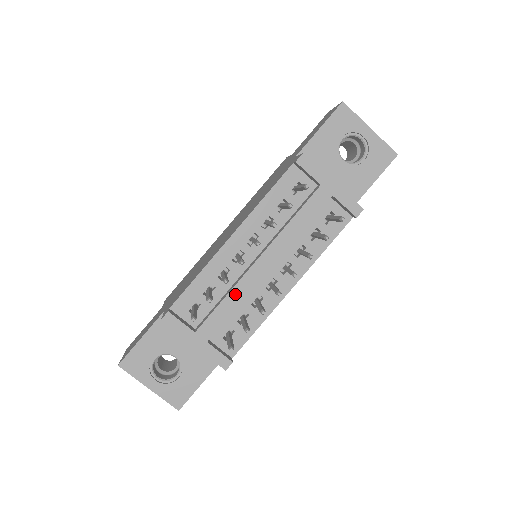
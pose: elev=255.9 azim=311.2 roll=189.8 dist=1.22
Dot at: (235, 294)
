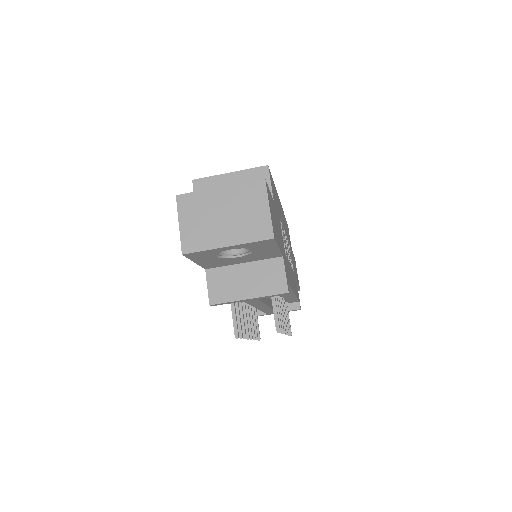
Dot at: occluded
